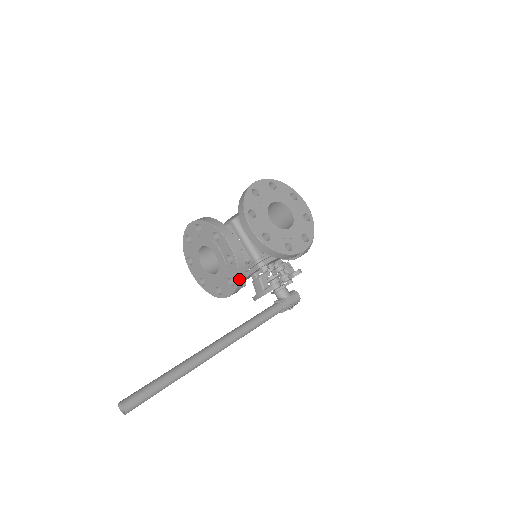
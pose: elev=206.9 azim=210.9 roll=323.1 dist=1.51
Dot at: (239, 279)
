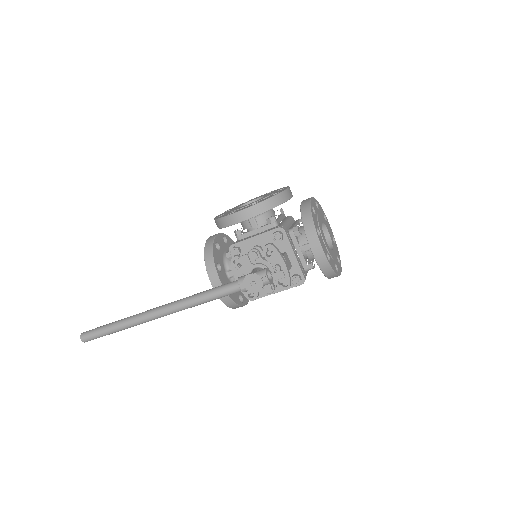
Dot at: (206, 260)
